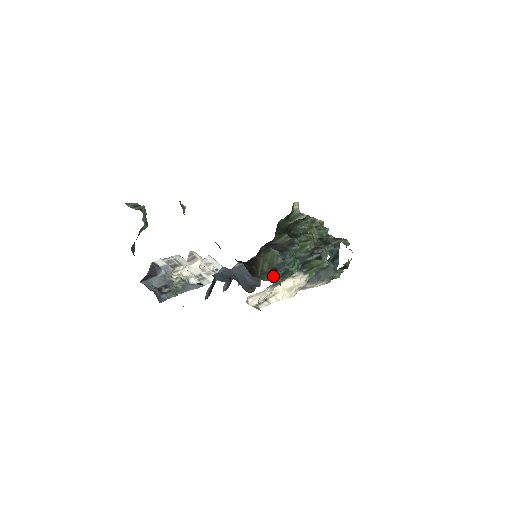
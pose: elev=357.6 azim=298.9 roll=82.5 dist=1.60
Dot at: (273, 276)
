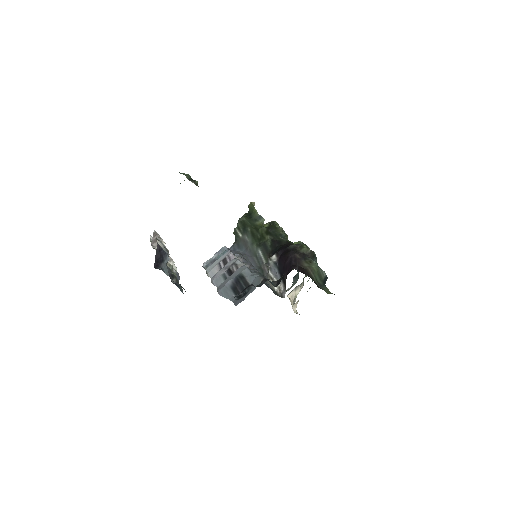
Dot at: occluded
